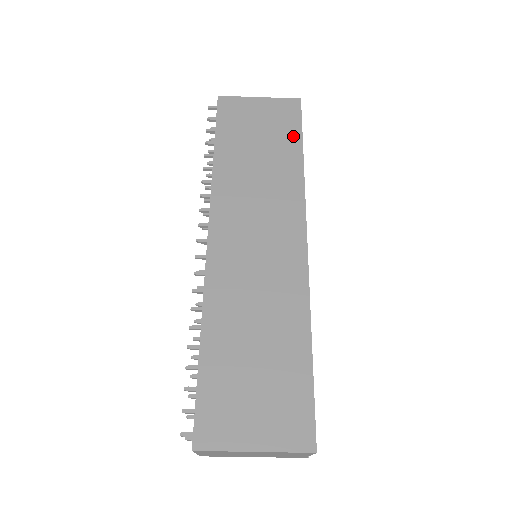
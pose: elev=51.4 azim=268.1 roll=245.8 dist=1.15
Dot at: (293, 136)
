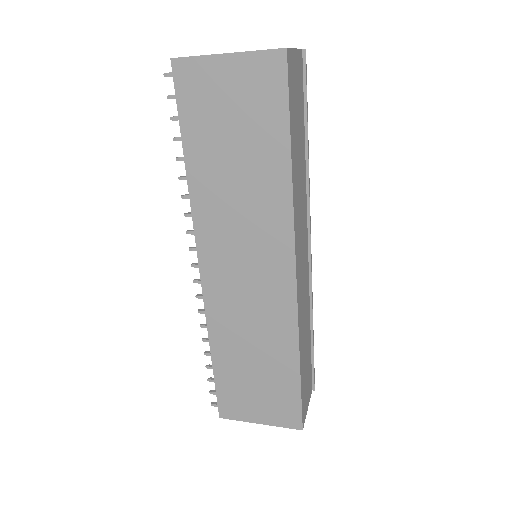
Dot at: (277, 127)
